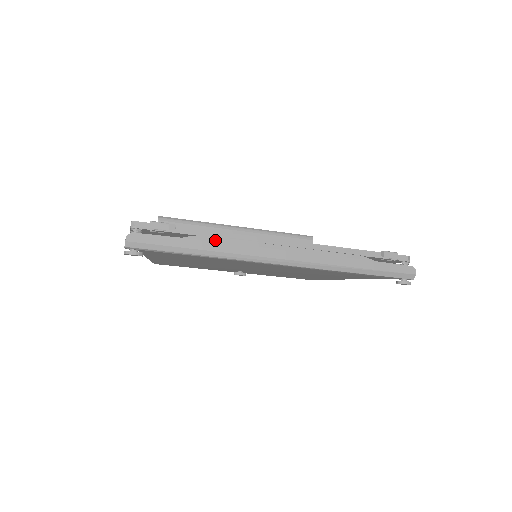
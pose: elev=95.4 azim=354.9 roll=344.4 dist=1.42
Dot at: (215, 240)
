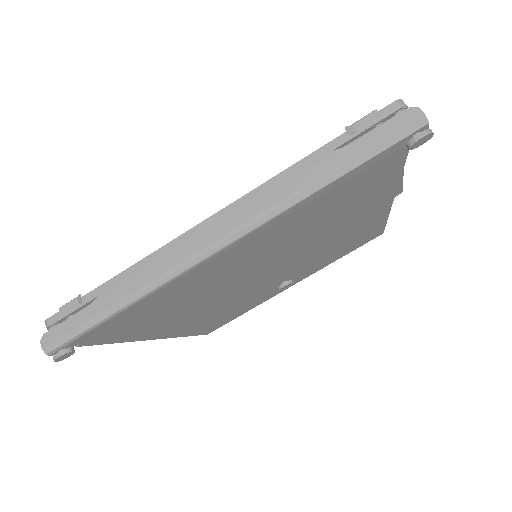
Dot at: (126, 279)
